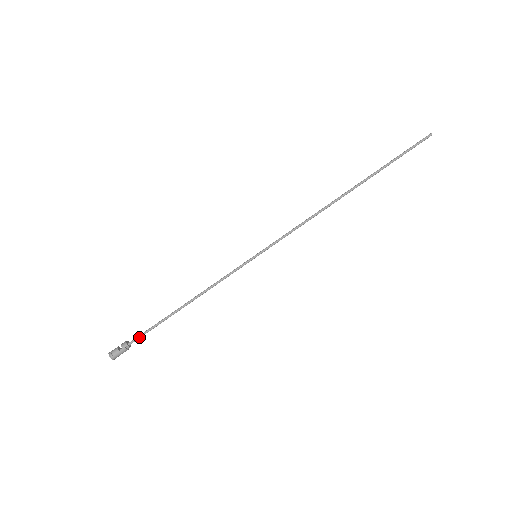
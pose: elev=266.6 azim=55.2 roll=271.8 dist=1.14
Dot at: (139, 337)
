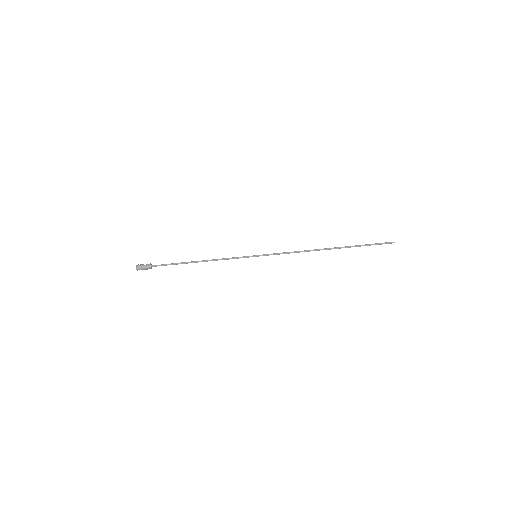
Dot at: (160, 265)
